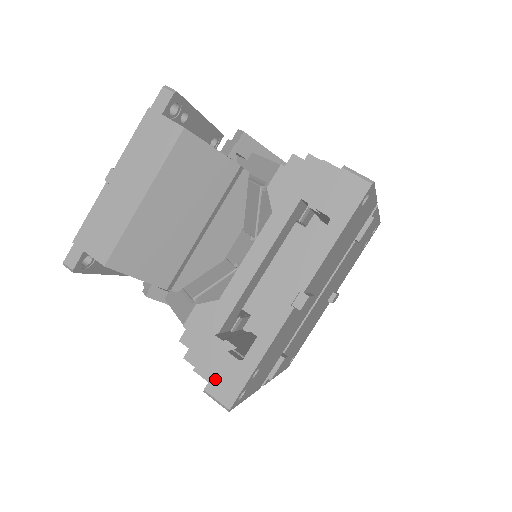
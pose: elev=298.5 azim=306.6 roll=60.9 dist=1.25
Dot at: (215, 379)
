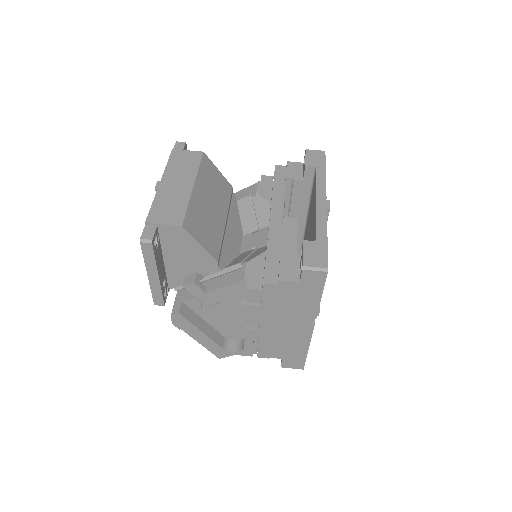
Dot at: (306, 257)
